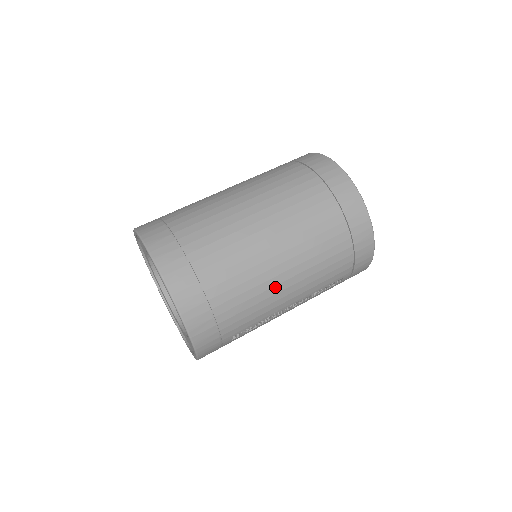
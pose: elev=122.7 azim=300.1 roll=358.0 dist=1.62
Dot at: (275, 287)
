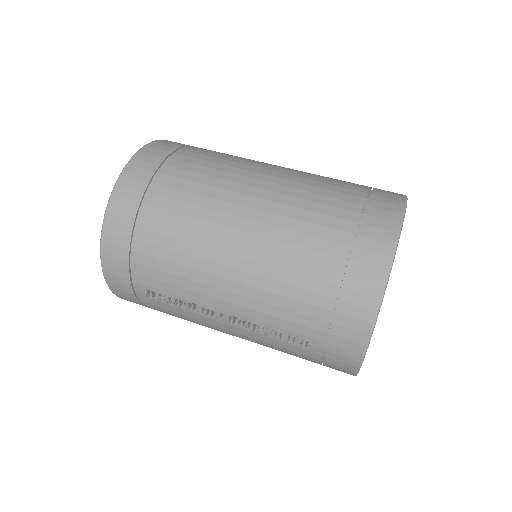
Dot at: (212, 264)
